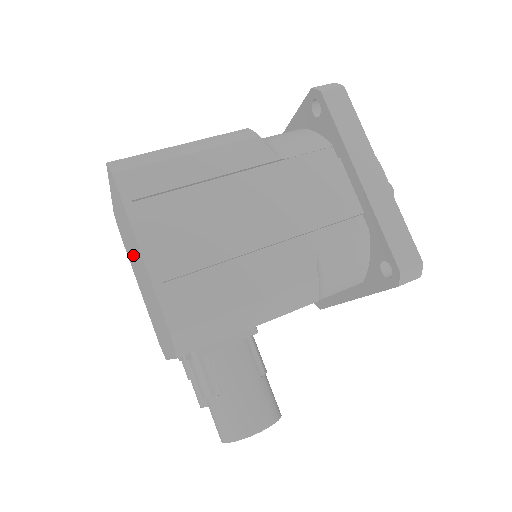
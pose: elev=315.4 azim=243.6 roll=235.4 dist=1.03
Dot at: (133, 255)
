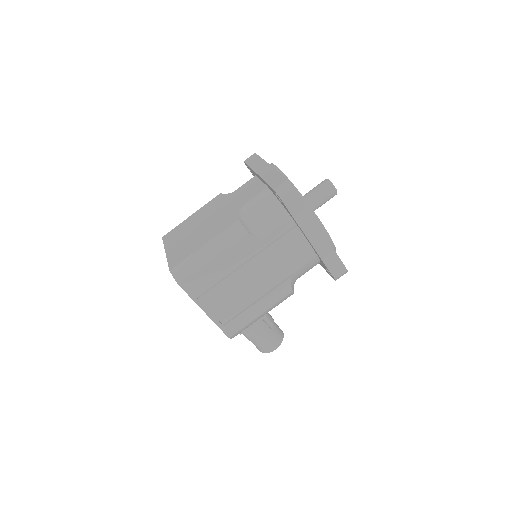
Dot at: occluded
